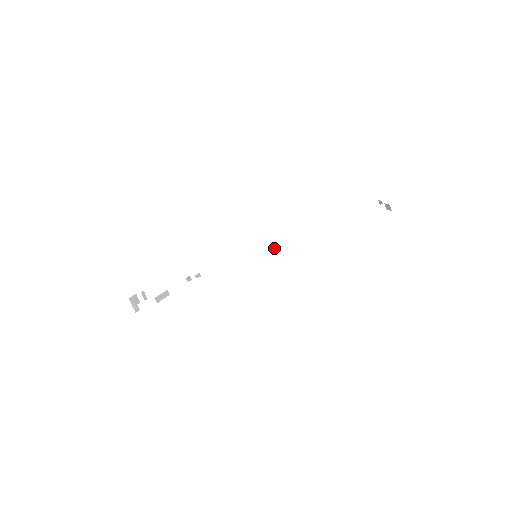
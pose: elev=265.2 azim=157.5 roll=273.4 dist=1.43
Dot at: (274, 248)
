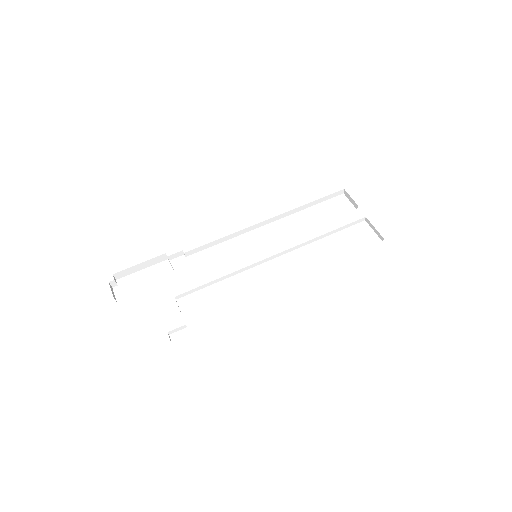
Dot at: (278, 254)
